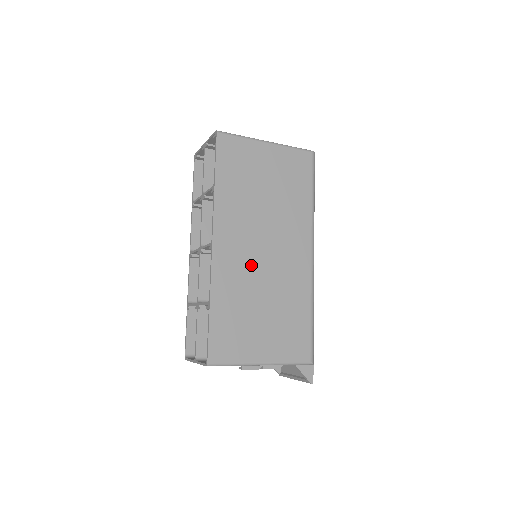
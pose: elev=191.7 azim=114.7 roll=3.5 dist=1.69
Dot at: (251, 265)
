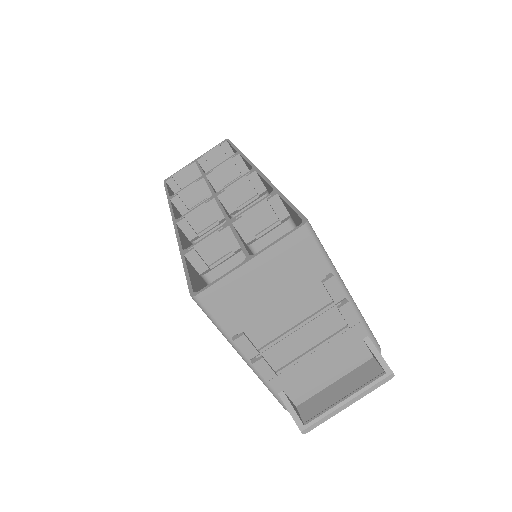
Dot at: occluded
